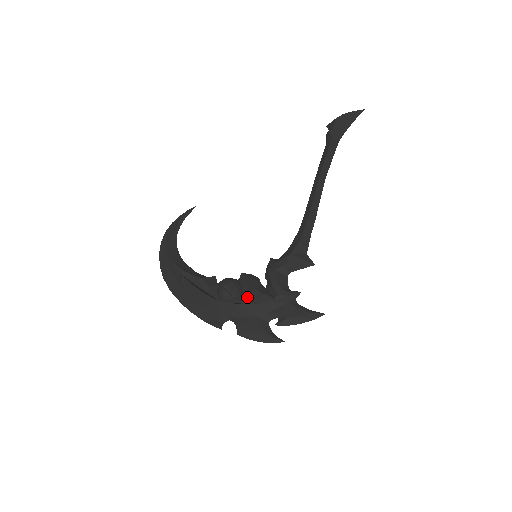
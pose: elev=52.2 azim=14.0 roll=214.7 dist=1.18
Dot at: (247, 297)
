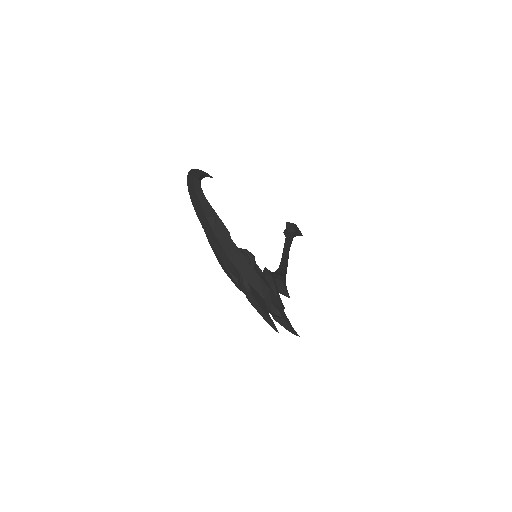
Dot at: (262, 278)
